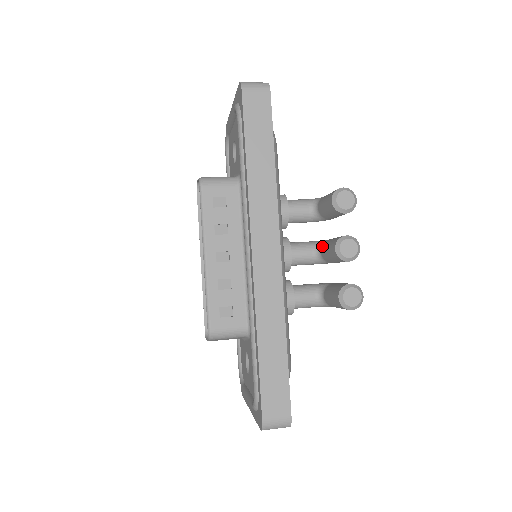
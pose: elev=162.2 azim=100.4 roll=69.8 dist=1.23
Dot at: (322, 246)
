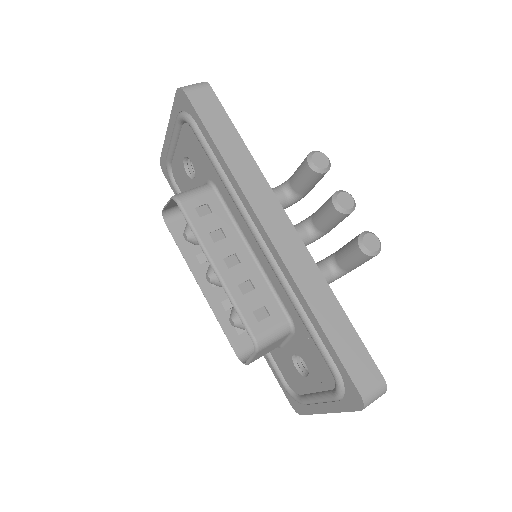
Dot at: (313, 219)
